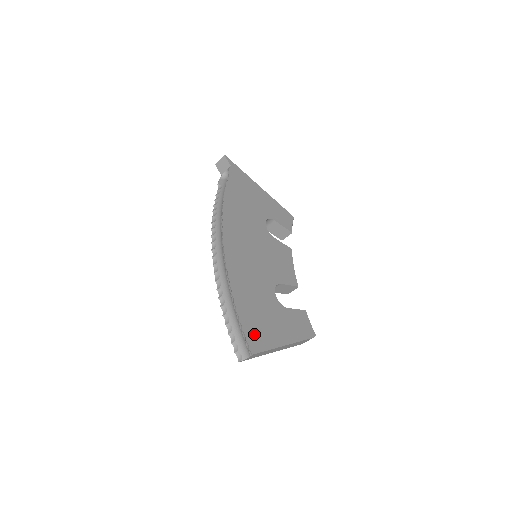
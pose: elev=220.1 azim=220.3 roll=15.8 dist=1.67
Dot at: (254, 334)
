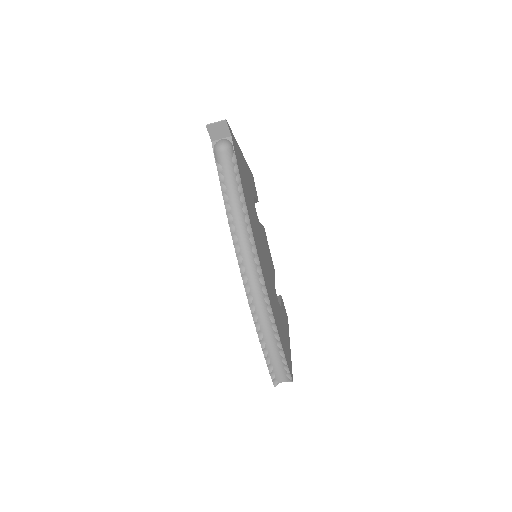
Dot at: (288, 360)
